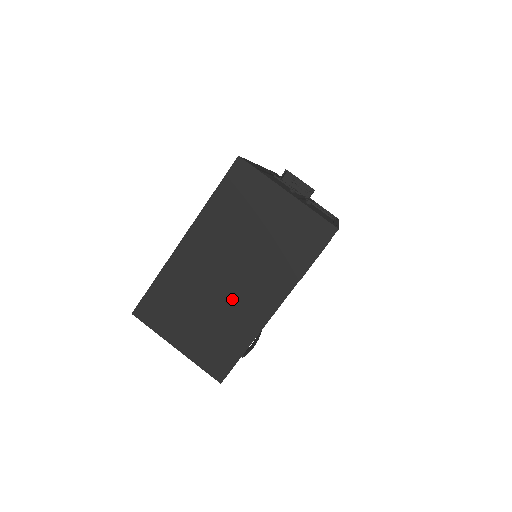
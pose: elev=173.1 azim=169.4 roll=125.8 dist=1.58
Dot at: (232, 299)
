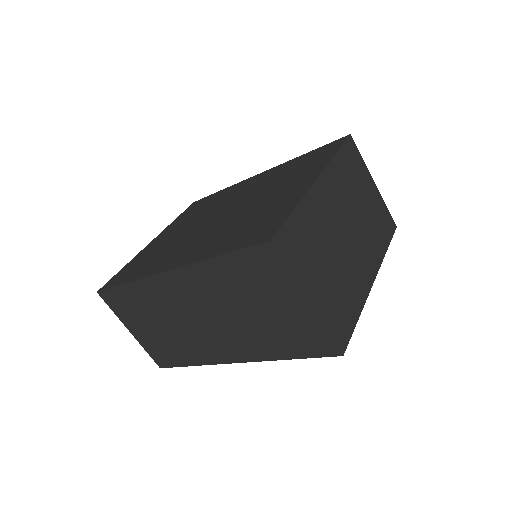
Dot at: (349, 258)
